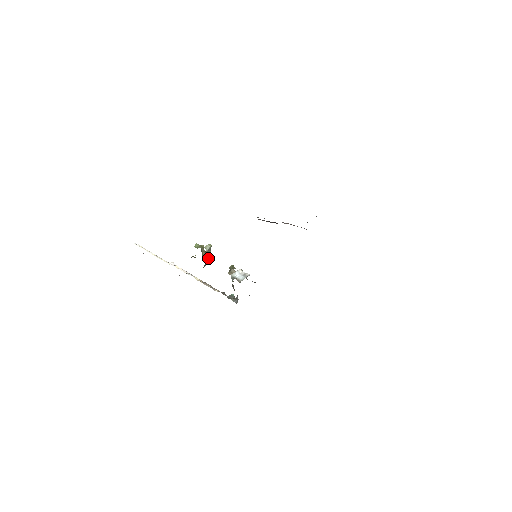
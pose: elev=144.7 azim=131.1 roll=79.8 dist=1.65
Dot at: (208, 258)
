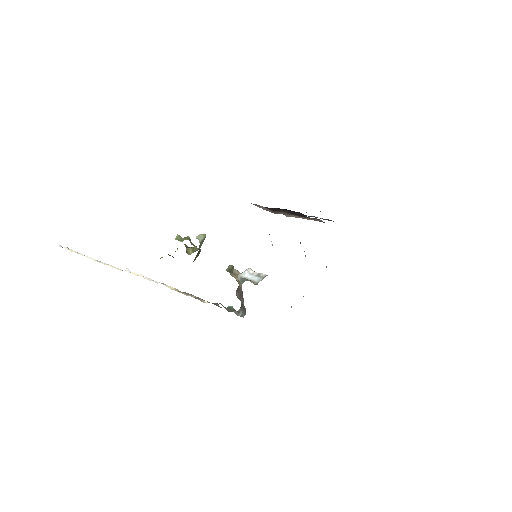
Dot at: (196, 255)
